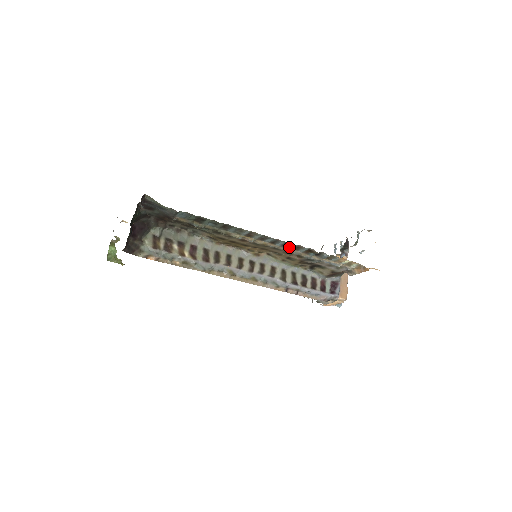
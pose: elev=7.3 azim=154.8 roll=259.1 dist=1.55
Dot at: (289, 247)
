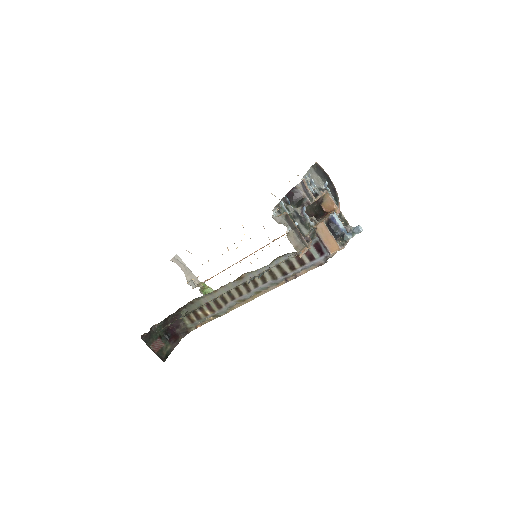
Dot at: occluded
